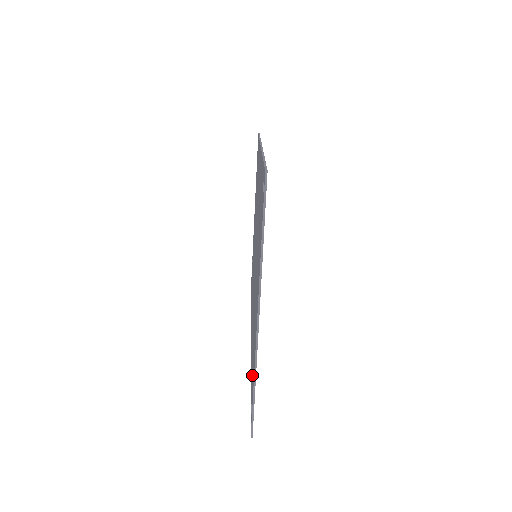
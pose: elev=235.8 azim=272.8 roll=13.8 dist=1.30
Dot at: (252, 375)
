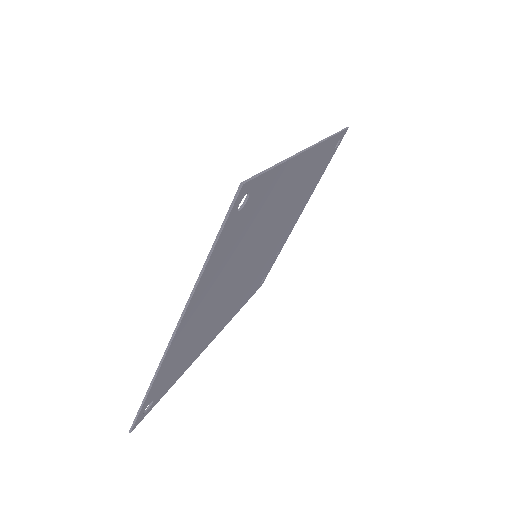
Dot at: occluded
